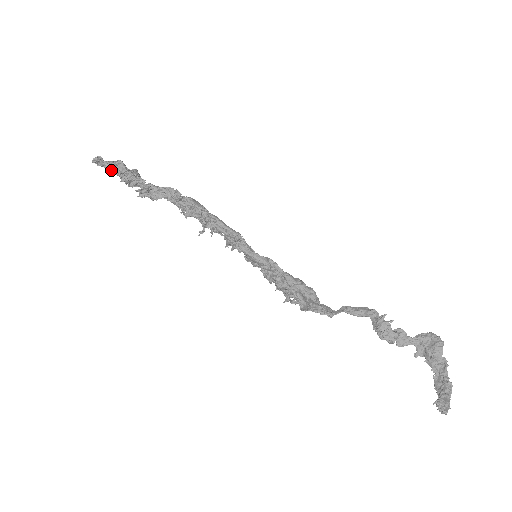
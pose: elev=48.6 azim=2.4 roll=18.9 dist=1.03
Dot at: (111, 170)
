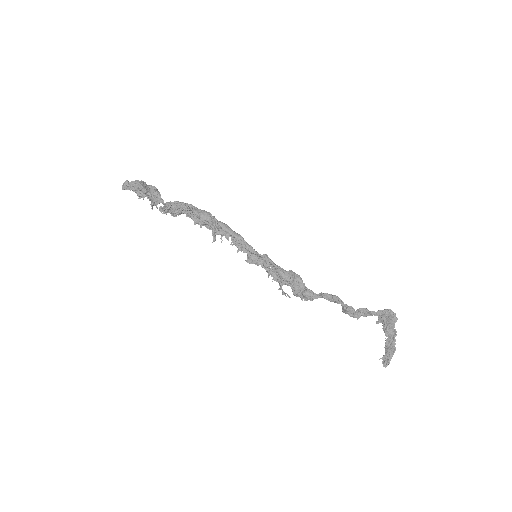
Dot at: (137, 194)
